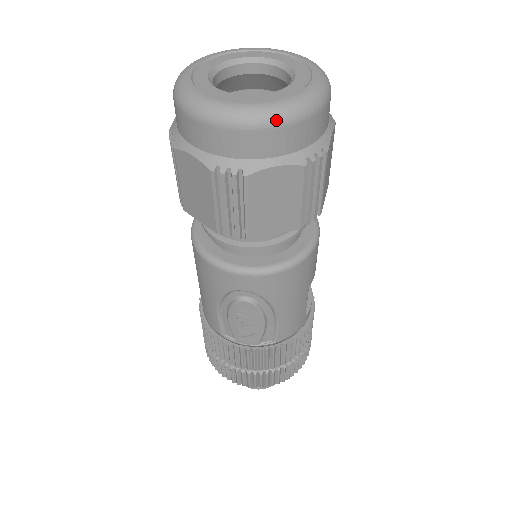
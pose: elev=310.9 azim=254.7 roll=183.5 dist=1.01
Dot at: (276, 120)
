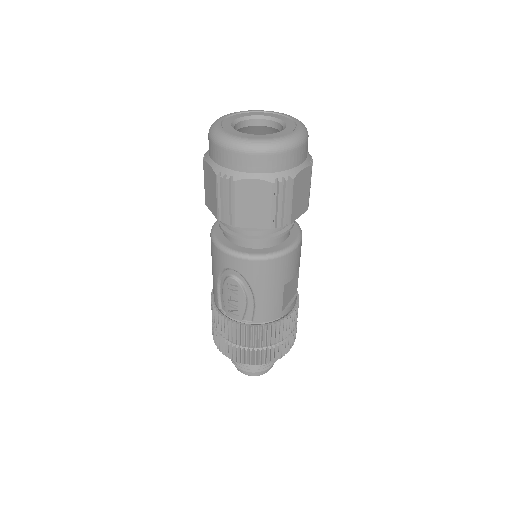
Dot at: (256, 149)
